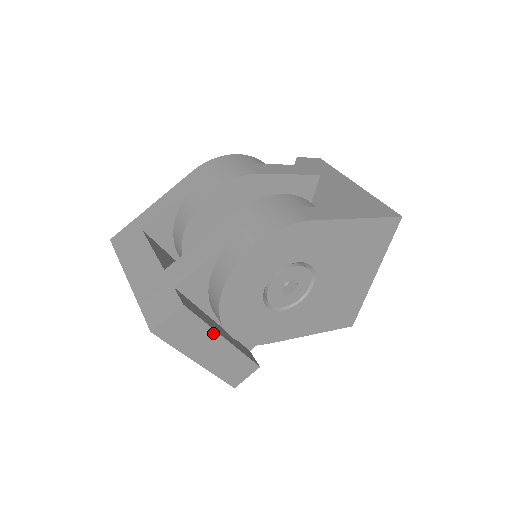
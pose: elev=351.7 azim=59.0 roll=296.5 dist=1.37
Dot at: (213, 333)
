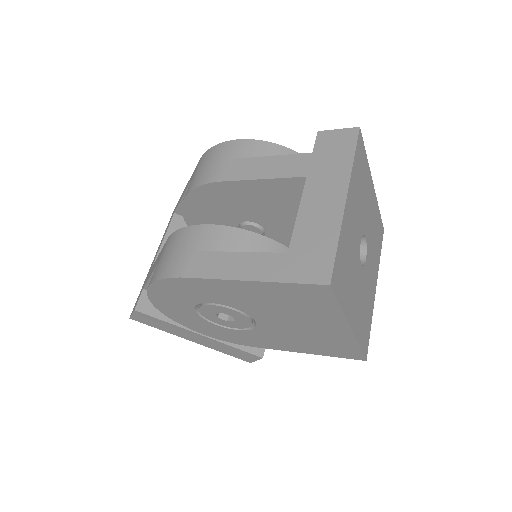
Dot at: (183, 329)
